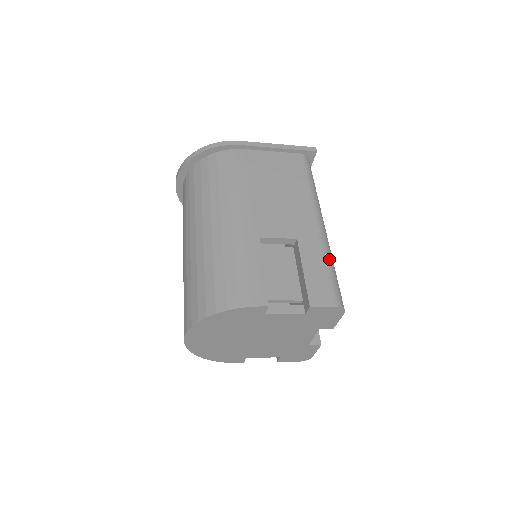
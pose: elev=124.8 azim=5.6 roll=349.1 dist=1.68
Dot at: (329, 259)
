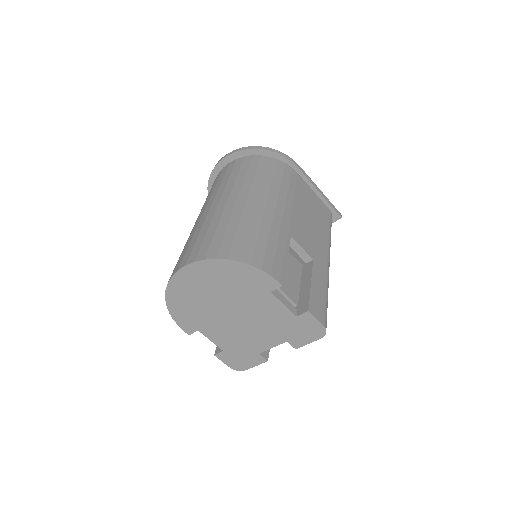
Dot at: occluded
